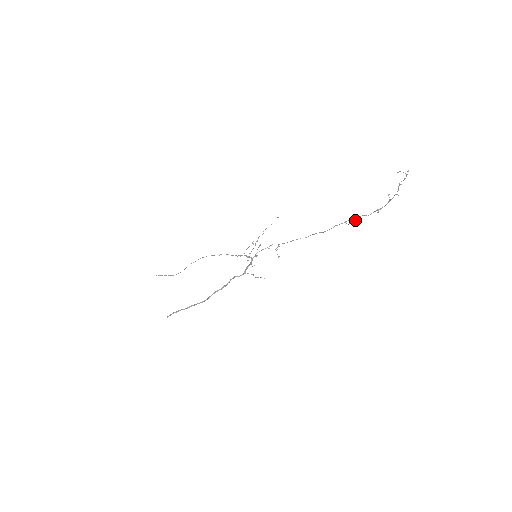
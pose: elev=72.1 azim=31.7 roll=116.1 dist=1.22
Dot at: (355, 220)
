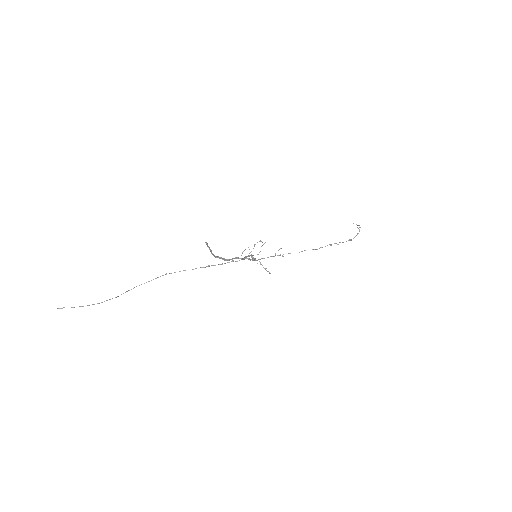
Dot at: occluded
